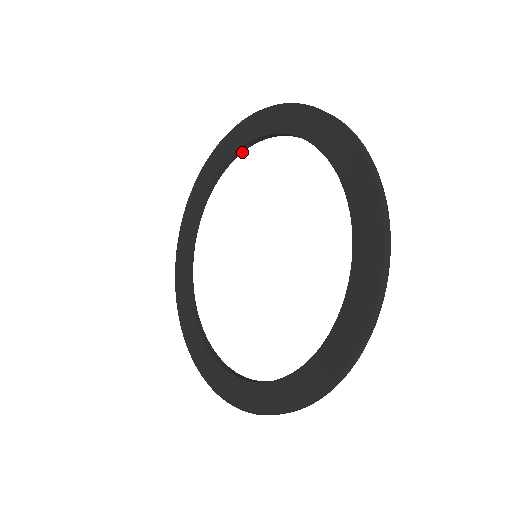
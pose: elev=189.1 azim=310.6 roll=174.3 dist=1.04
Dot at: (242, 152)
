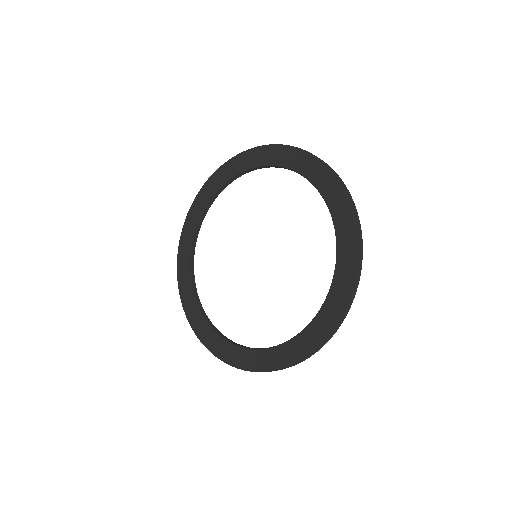
Dot at: (198, 233)
